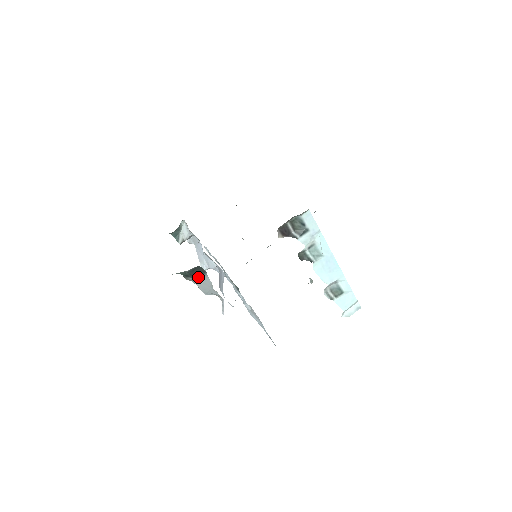
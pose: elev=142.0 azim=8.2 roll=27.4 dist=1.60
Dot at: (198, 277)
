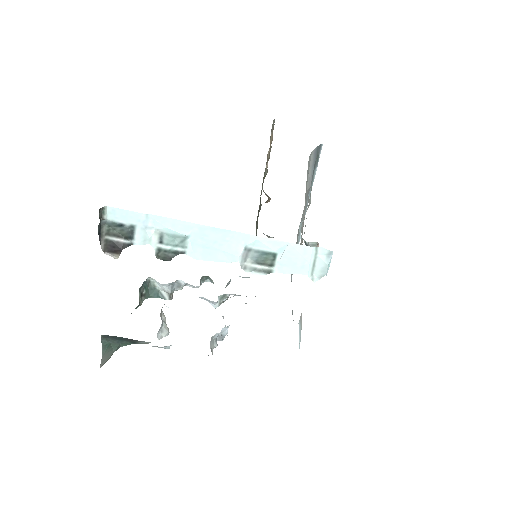
Dot at: (135, 340)
